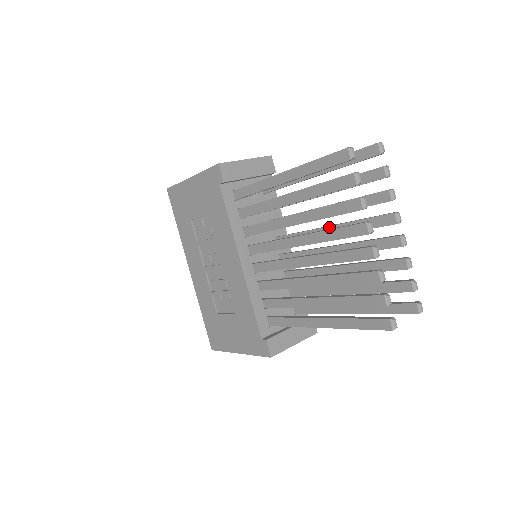
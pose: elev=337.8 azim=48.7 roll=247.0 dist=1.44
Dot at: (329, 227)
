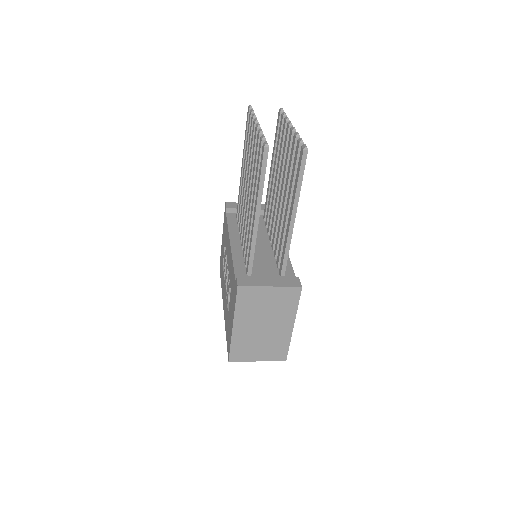
Dot at: (278, 183)
